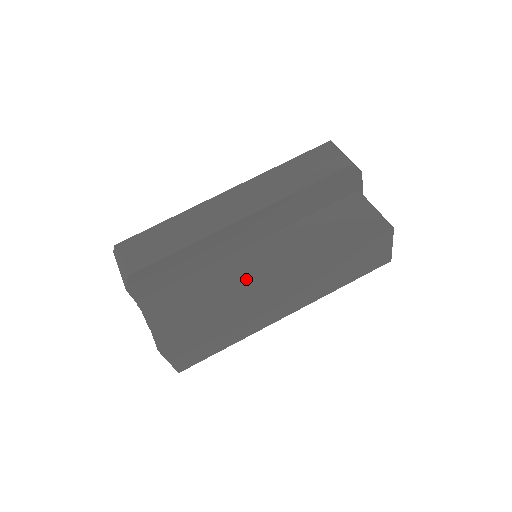
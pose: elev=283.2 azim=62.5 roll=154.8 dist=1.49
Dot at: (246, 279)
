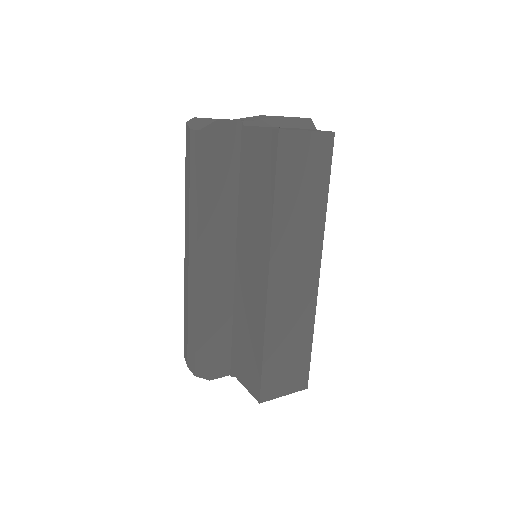
Dot at: (252, 295)
